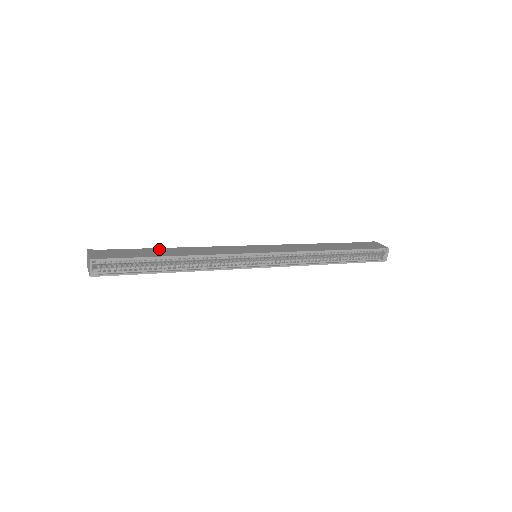
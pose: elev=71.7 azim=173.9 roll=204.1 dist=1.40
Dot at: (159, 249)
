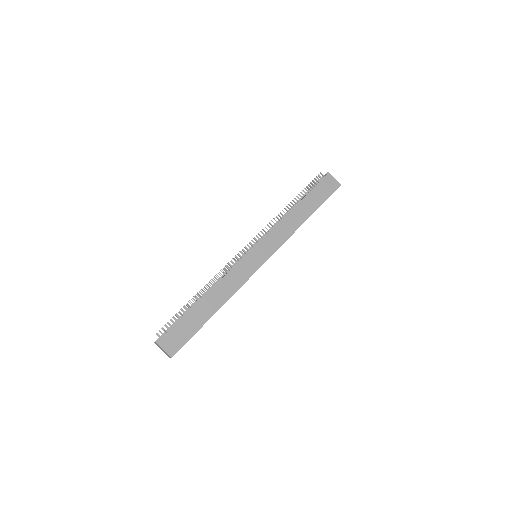
Dot at: (199, 306)
